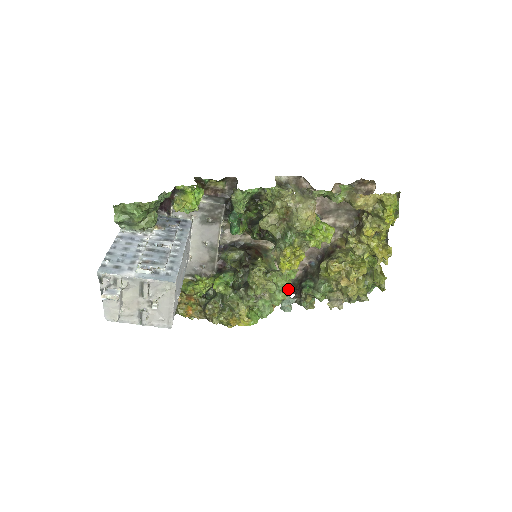
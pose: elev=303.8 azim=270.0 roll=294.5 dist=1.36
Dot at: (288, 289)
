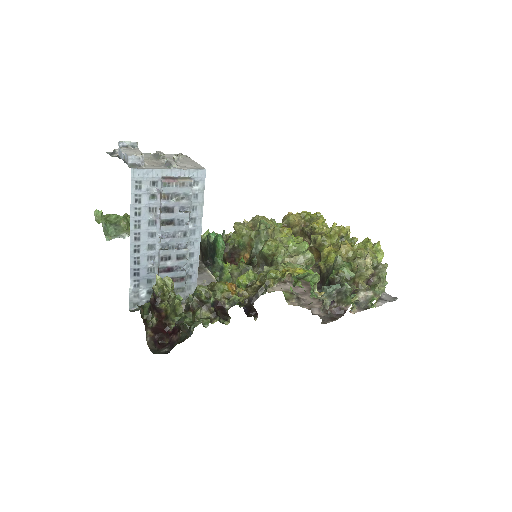
Dot at: occluded
